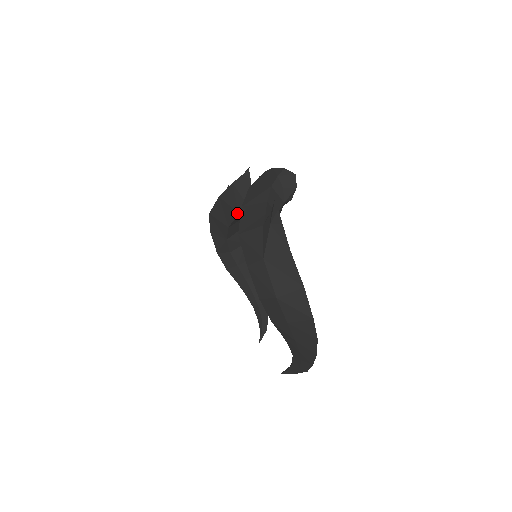
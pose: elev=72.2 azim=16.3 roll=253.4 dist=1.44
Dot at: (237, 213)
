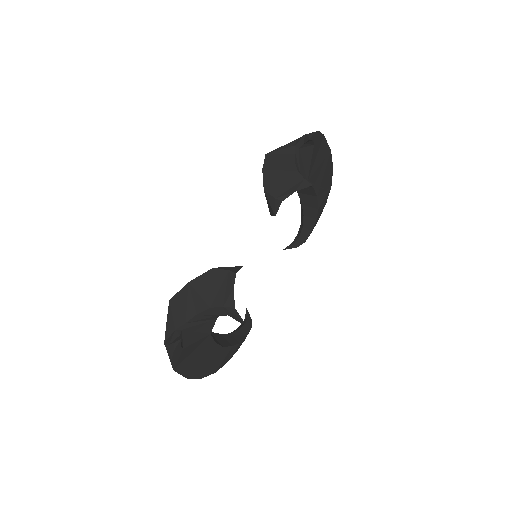
Dot at: occluded
